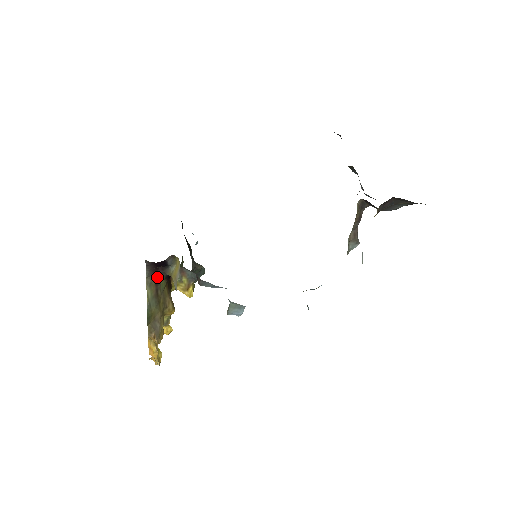
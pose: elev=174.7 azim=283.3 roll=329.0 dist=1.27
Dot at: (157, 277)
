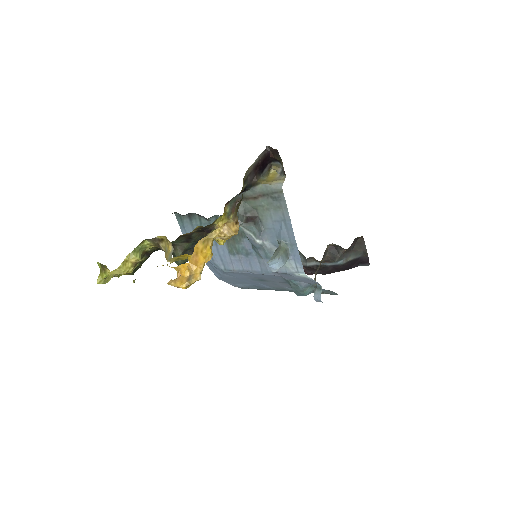
Dot at: (248, 177)
